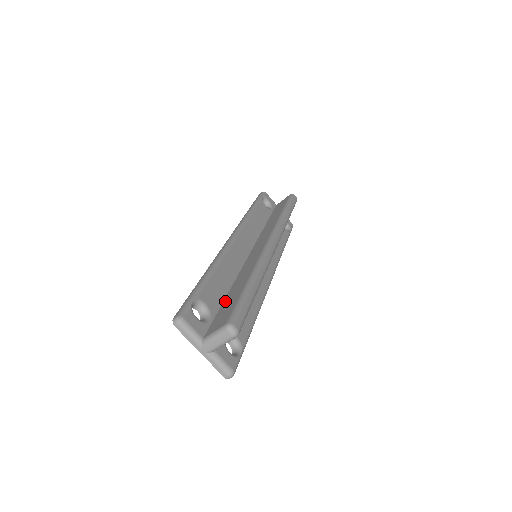
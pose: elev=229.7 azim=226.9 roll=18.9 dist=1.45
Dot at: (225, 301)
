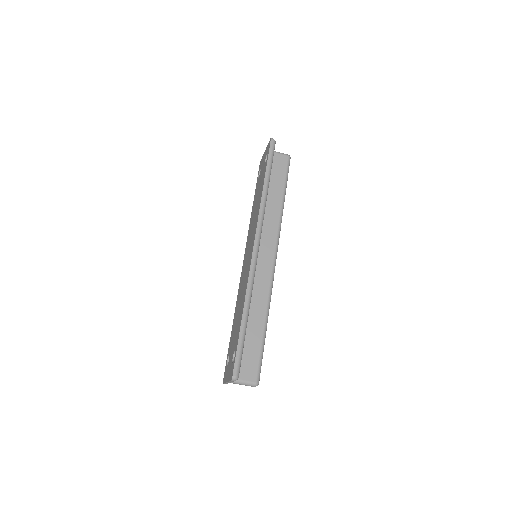
Dot at: (246, 335)
